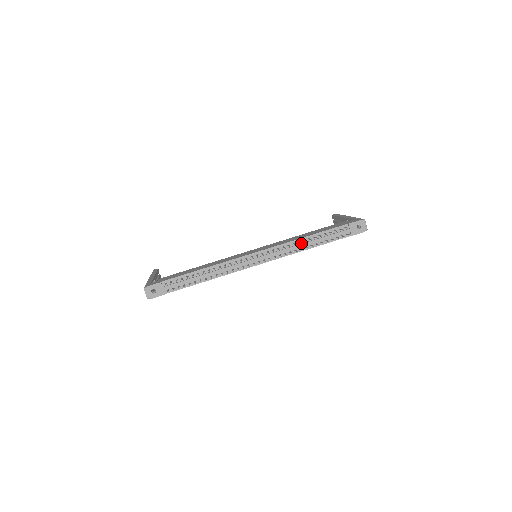
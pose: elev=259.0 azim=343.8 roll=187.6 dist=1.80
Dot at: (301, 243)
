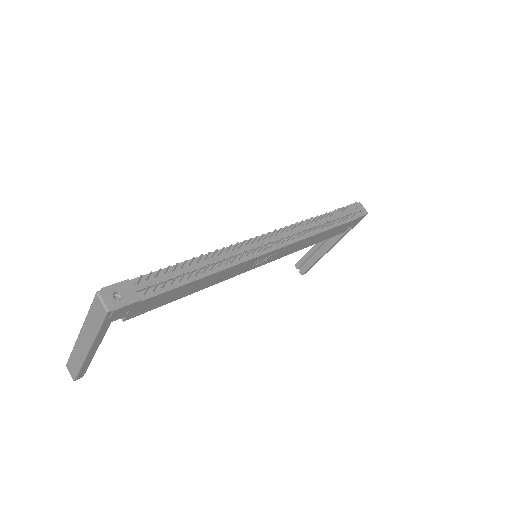
Dot at: (309, 225)
